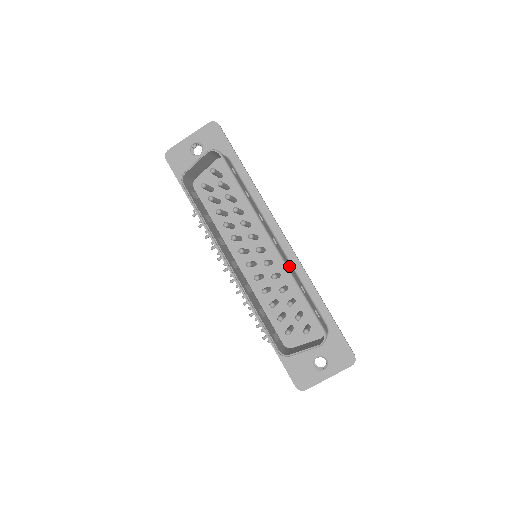
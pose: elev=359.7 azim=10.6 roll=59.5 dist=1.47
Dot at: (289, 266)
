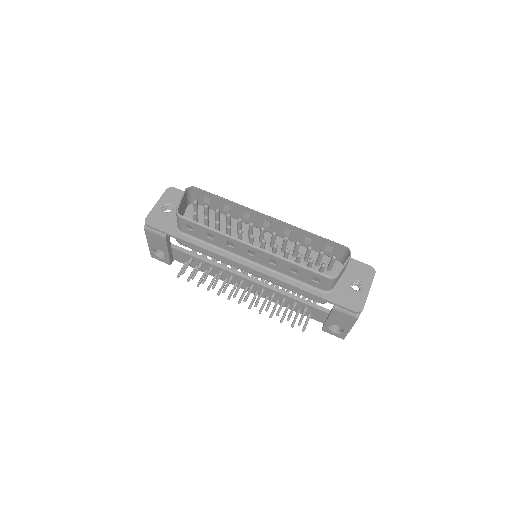
Dot at: (288, 234)
